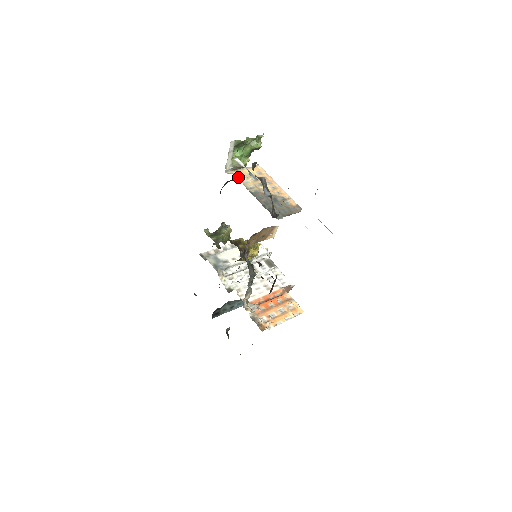
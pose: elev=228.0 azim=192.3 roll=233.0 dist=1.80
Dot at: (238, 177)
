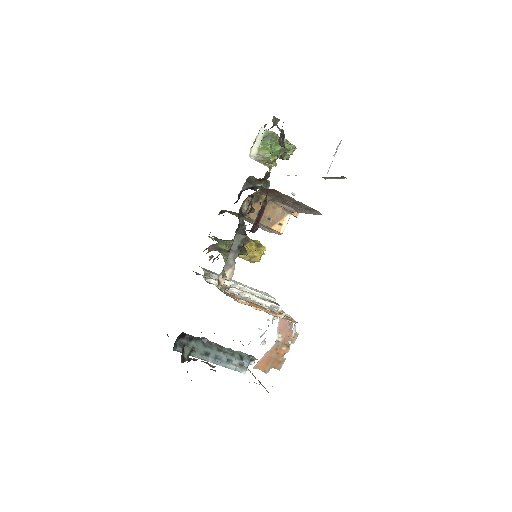
Dot at: occluded
